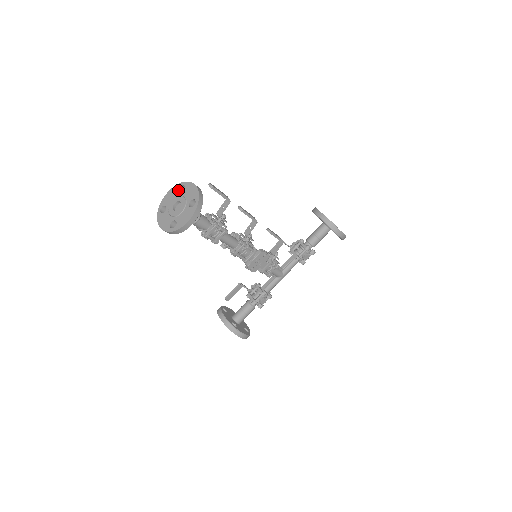
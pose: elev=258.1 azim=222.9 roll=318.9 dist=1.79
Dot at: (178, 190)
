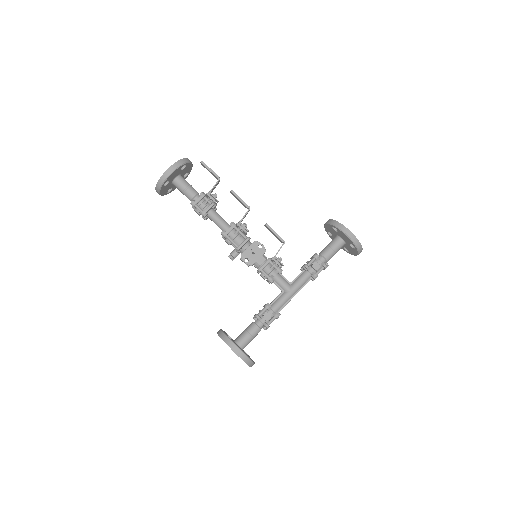
Dot at: occluded
